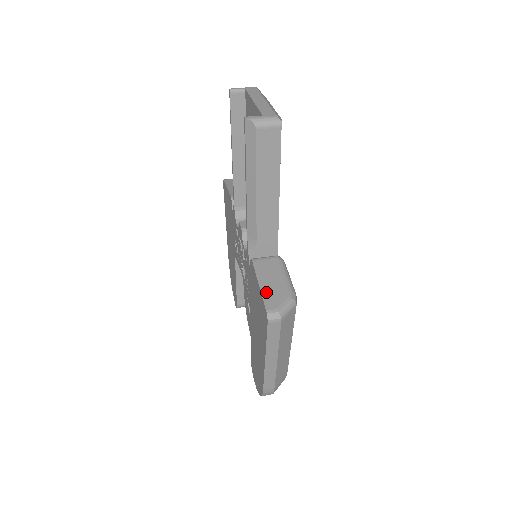
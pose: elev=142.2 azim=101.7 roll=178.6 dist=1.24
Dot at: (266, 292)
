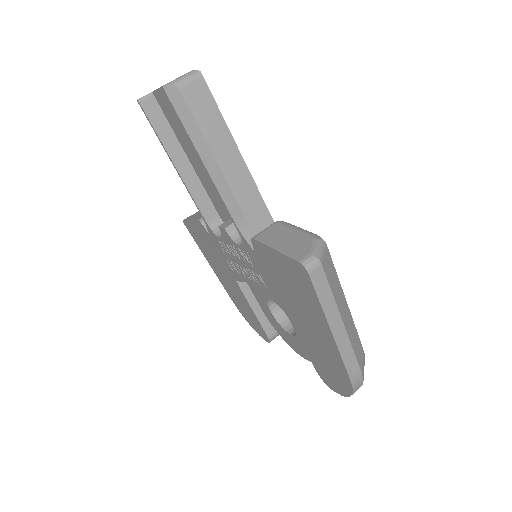
Dot at: (286, 250)
